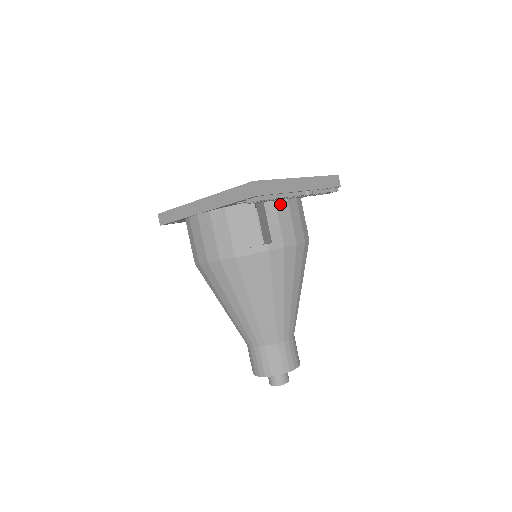
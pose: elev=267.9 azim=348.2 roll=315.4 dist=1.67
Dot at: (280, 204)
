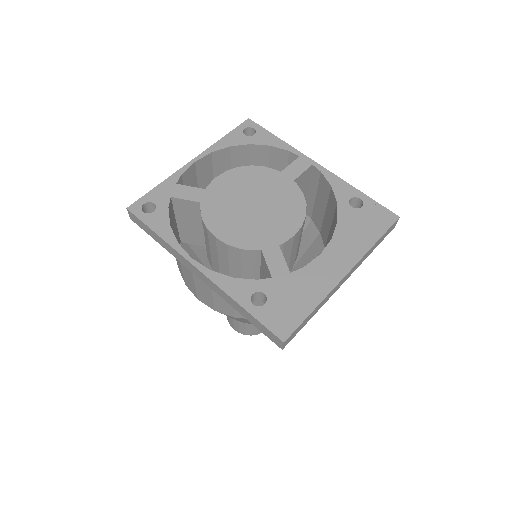
Dot at: occluded
